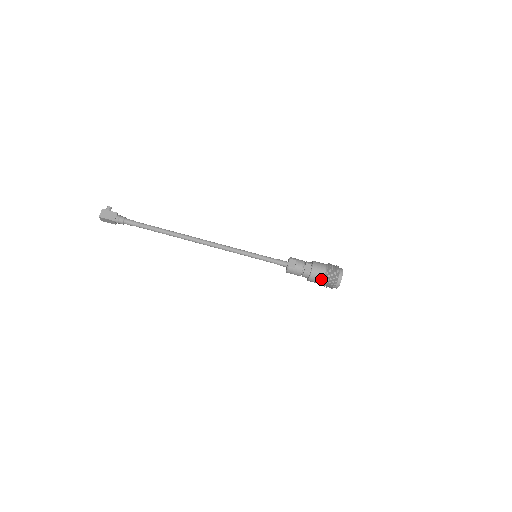
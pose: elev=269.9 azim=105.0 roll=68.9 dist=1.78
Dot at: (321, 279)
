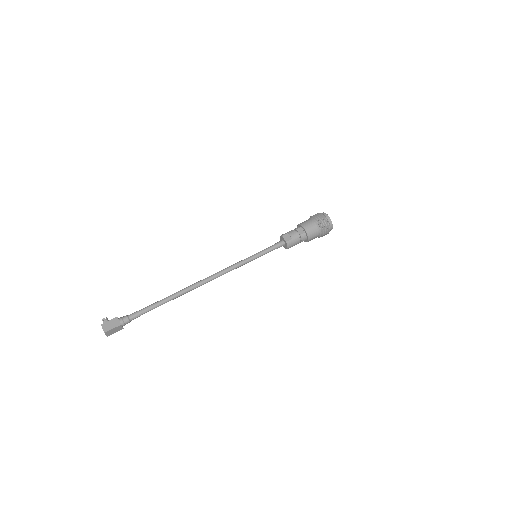
Dot at: (317, 231)
